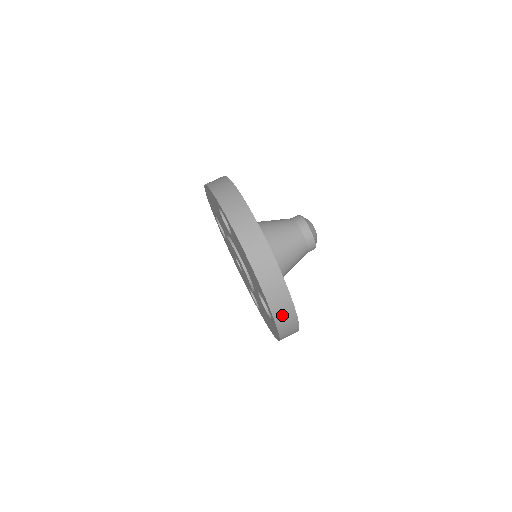
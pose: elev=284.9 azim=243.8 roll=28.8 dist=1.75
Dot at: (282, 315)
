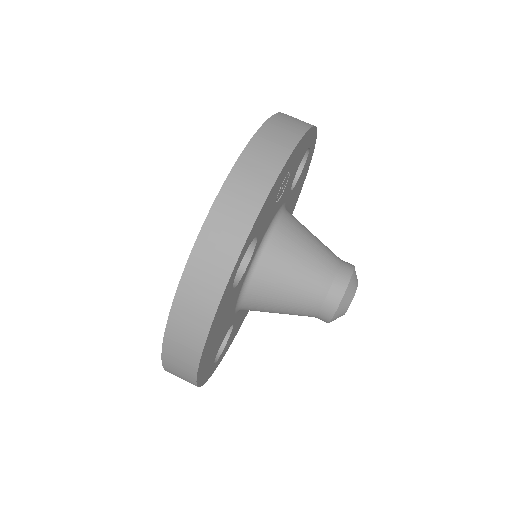
Dot at: occluded
